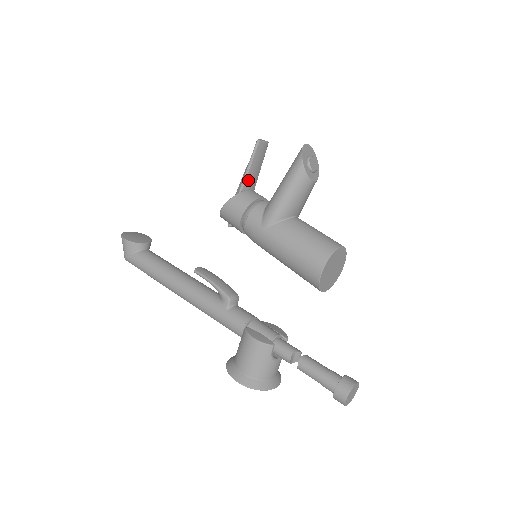
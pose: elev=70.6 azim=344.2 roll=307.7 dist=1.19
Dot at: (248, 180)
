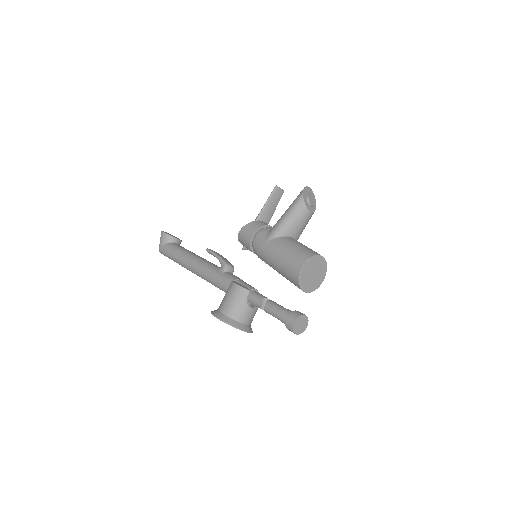
Dot at: (264, 213)
